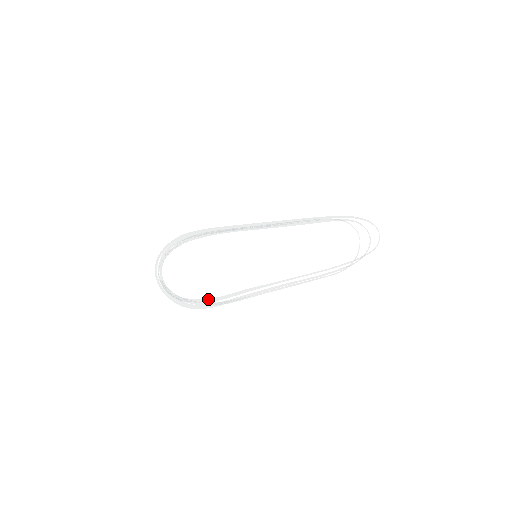
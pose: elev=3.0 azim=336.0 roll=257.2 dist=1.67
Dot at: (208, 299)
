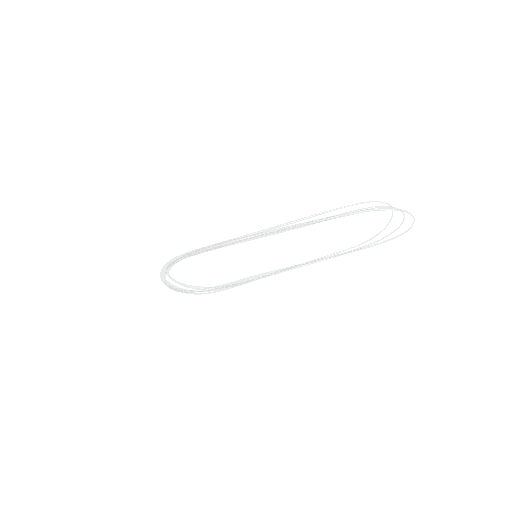
Dot at: (215, 288)
